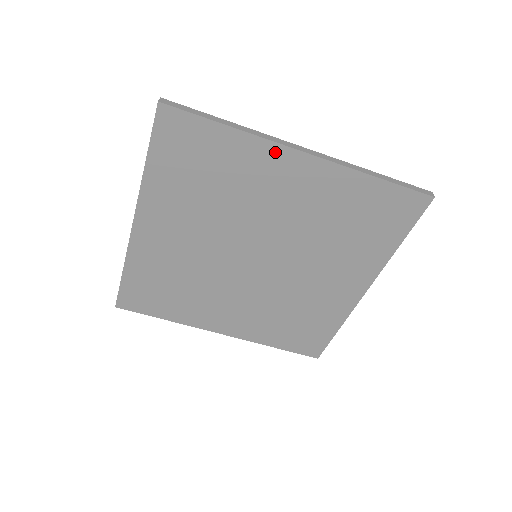
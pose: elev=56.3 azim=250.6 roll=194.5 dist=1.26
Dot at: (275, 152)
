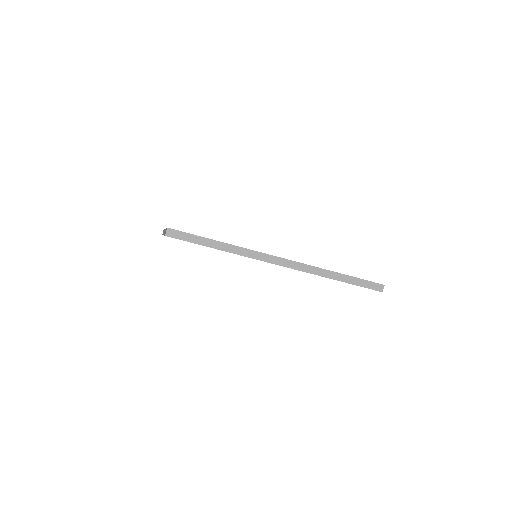
Dot at: occluded
